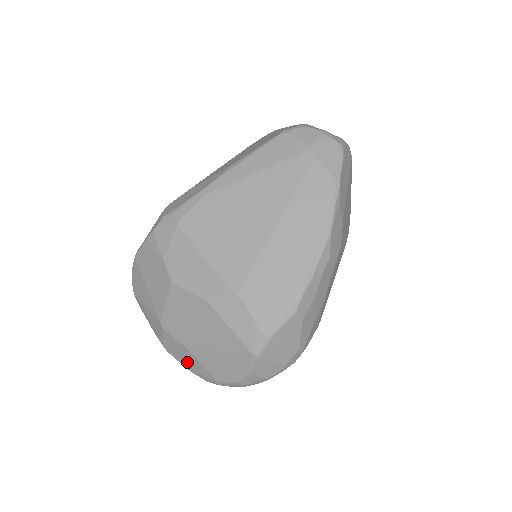
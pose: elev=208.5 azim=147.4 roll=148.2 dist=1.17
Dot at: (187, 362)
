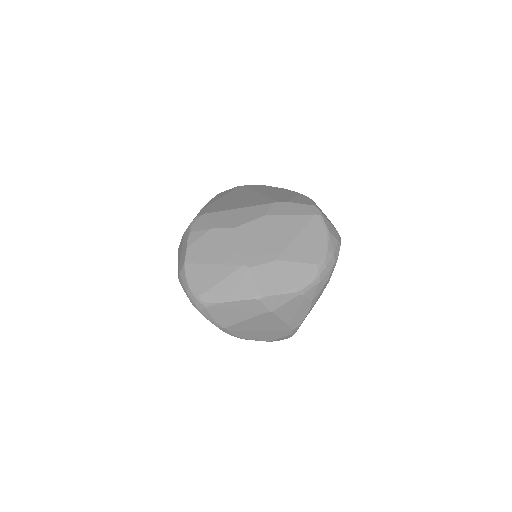
Dot at: (286, 281)
